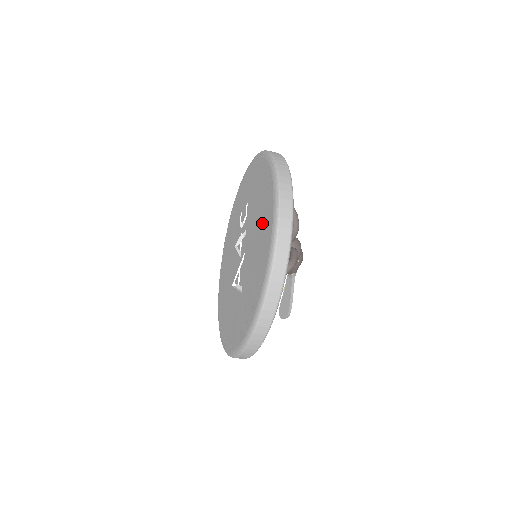
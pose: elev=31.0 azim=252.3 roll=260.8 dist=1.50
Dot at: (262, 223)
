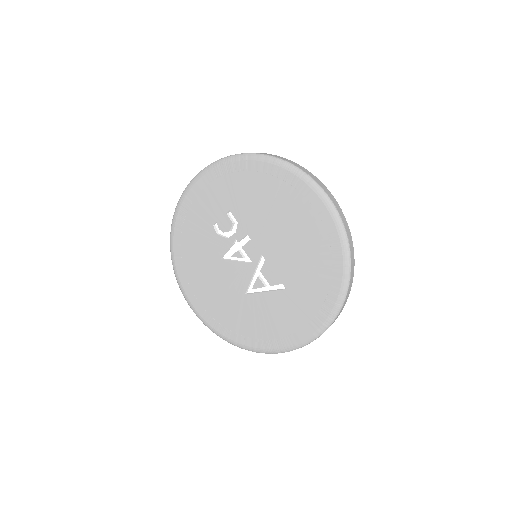
Dot at: (297, 217)
